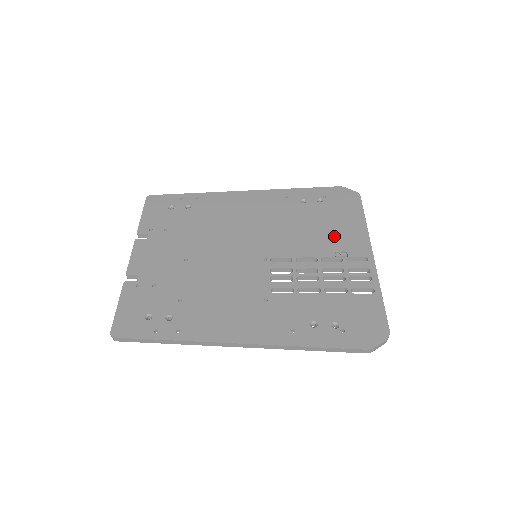
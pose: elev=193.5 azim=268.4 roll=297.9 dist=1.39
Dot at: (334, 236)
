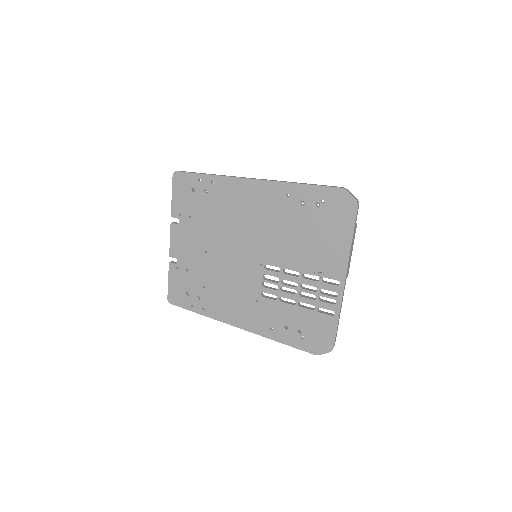
Dot at: (318, 253)
